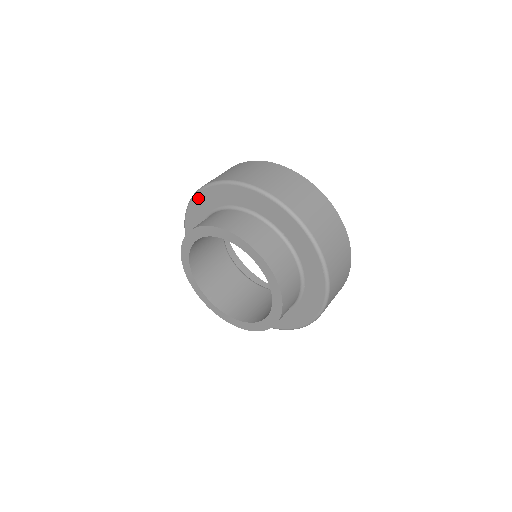
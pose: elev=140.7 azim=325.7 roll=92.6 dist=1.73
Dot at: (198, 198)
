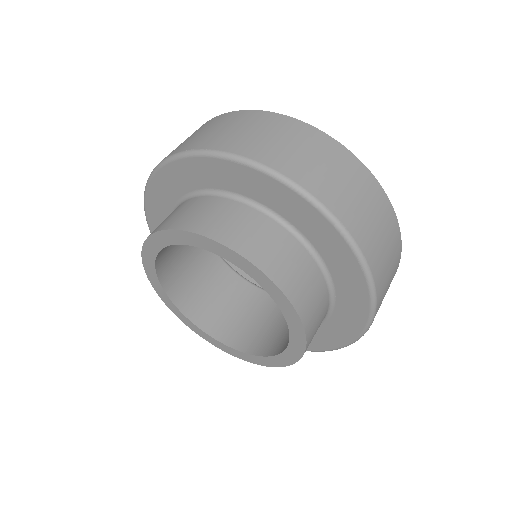
Dot at: (153, 186)
